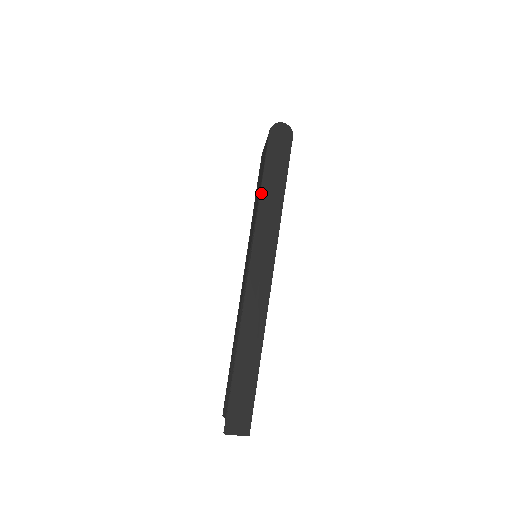
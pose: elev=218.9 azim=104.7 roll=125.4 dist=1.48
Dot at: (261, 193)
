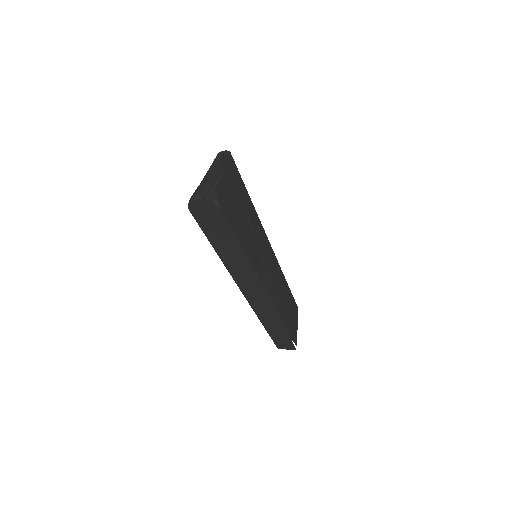
Dot at: (218, 254)
